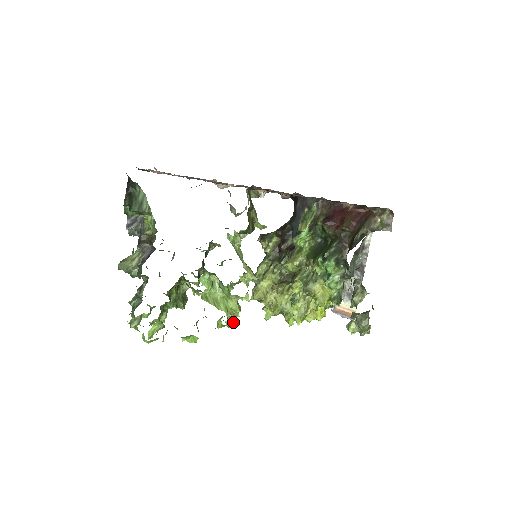
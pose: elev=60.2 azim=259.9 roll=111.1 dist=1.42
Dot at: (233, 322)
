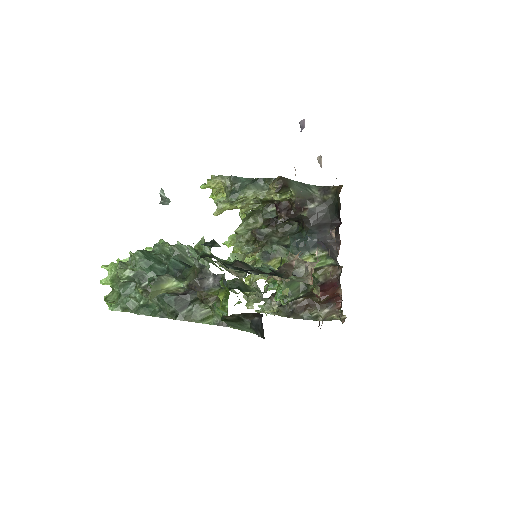
Dot at: occluded
